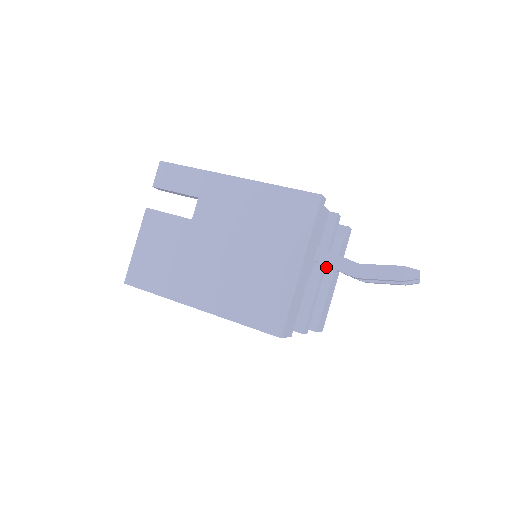
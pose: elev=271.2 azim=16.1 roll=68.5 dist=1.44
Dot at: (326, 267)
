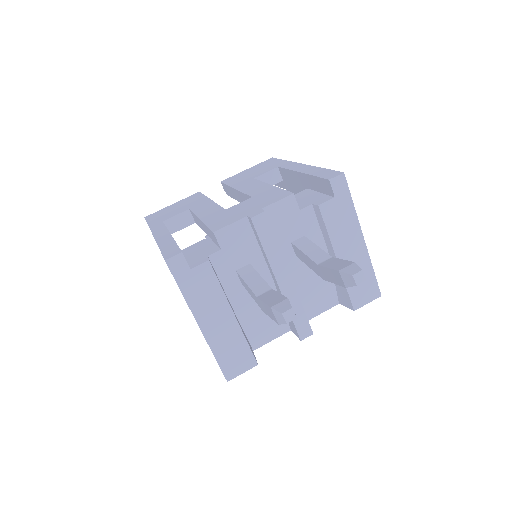
Dot at: (324, 241)
